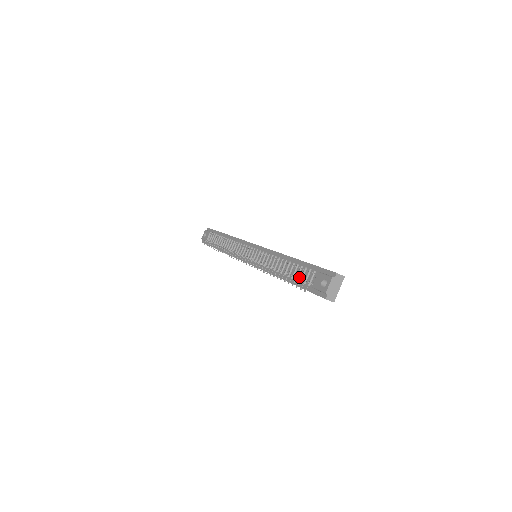
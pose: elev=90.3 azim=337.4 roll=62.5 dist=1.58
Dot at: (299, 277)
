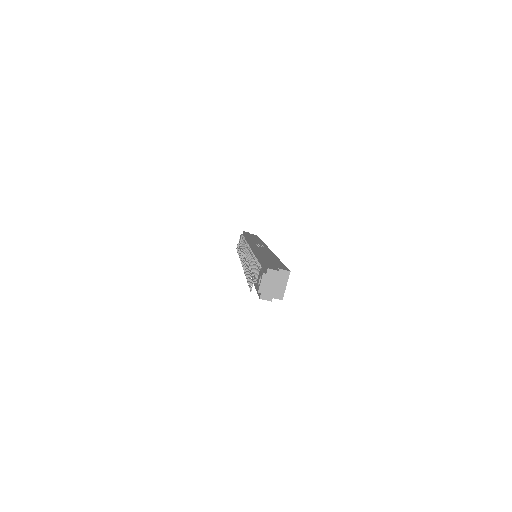
Dot at: (256, 276)
